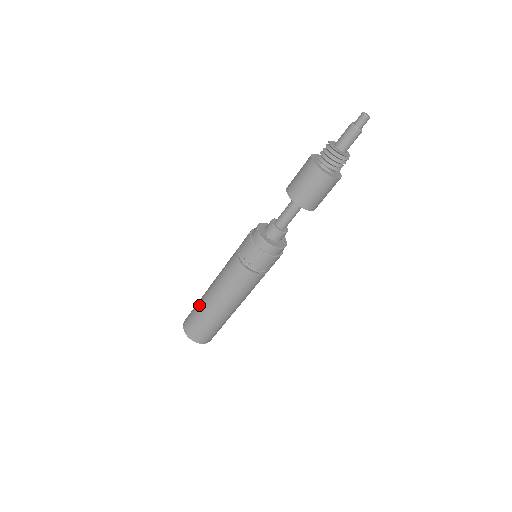
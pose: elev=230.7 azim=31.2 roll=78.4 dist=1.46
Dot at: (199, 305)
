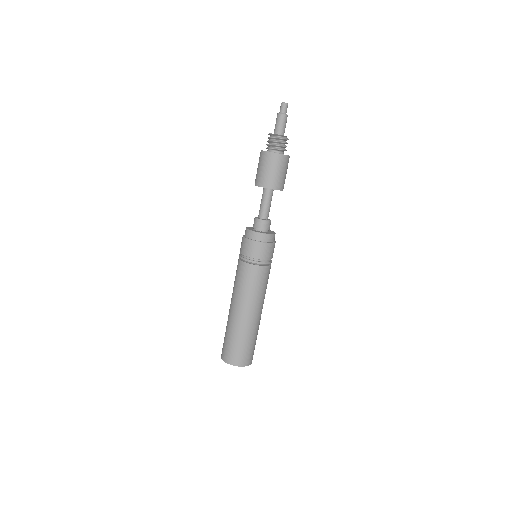
Dot at: occluded
